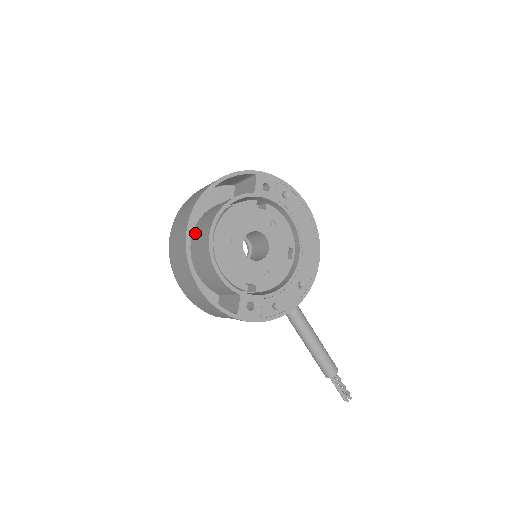
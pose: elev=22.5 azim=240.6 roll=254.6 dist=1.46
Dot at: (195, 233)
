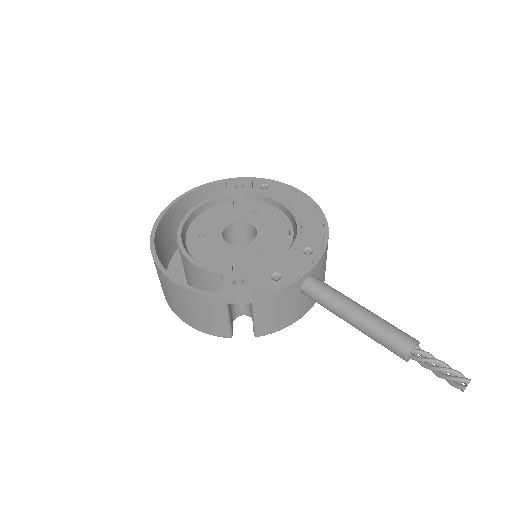
Dot at: occluded
